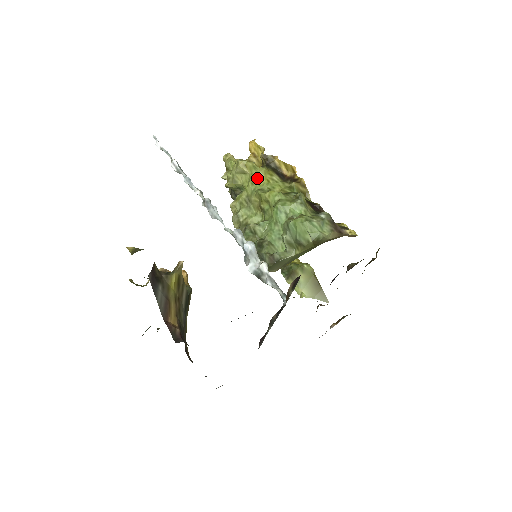
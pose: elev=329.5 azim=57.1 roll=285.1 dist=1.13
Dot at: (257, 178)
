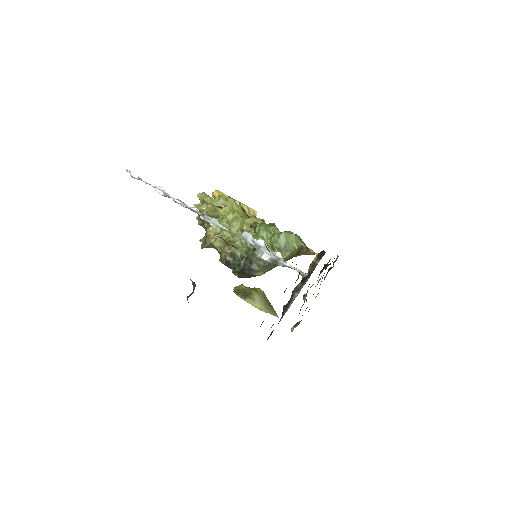
Dot at: (237, 209)
